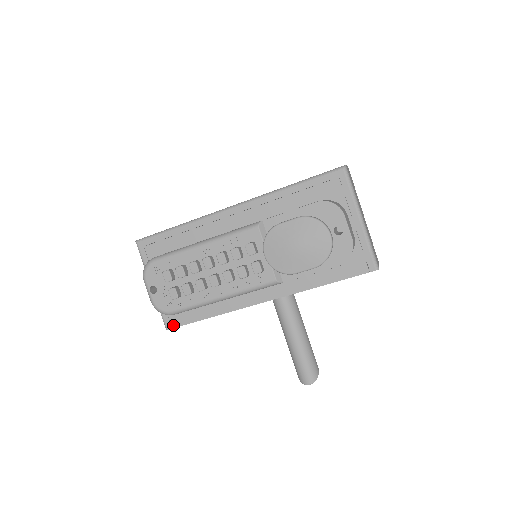
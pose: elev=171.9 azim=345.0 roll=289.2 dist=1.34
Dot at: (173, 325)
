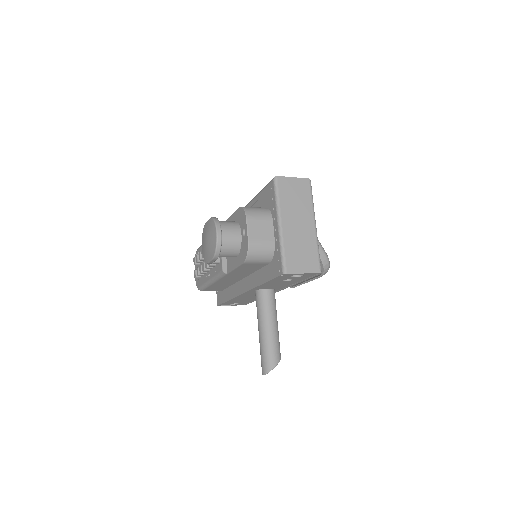
Dot at: (219, 303)
